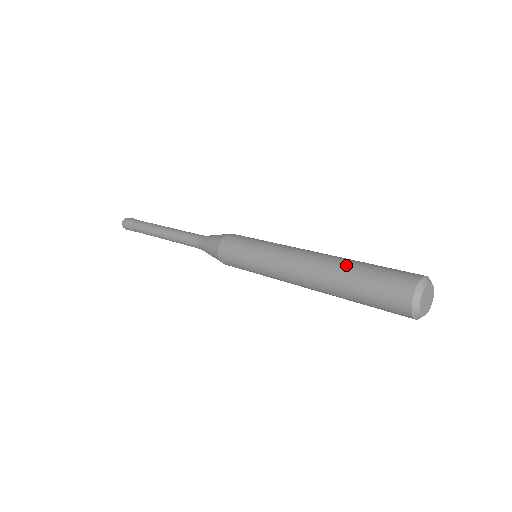
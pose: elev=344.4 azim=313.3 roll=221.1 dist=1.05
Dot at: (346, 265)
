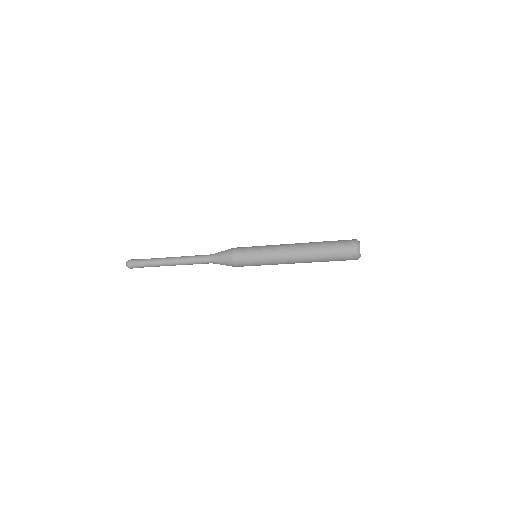
Dot at: occluded
